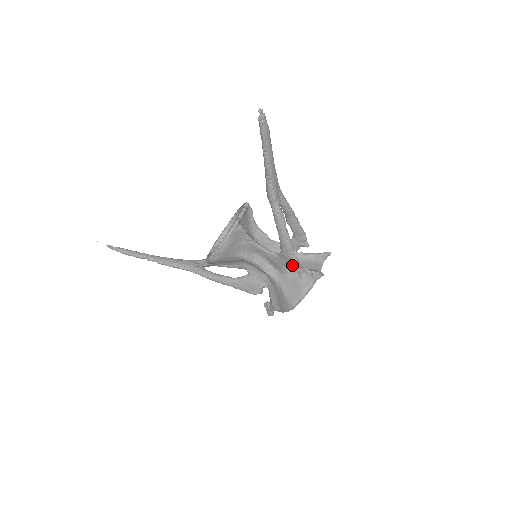
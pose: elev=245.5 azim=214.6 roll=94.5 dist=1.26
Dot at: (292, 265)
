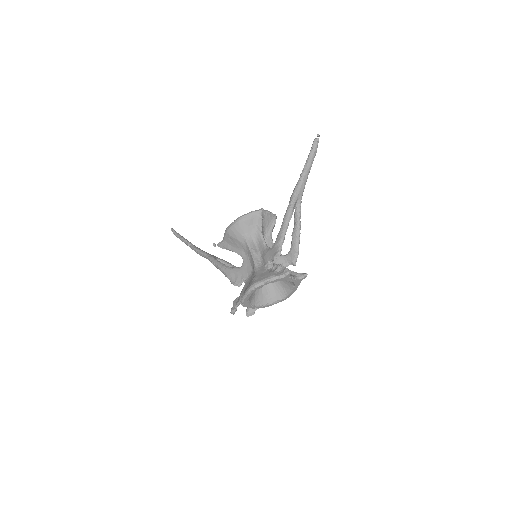
Dot at: (275, 256)
